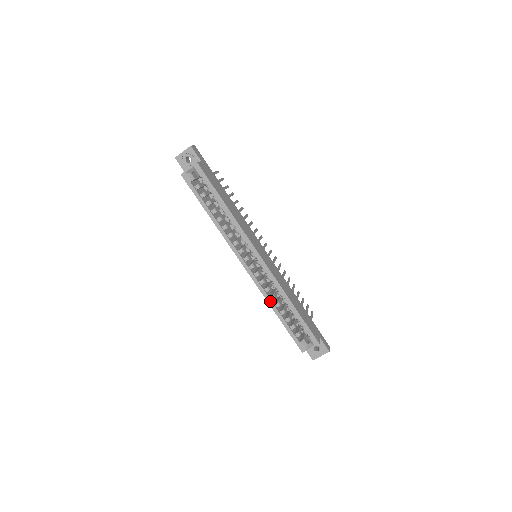
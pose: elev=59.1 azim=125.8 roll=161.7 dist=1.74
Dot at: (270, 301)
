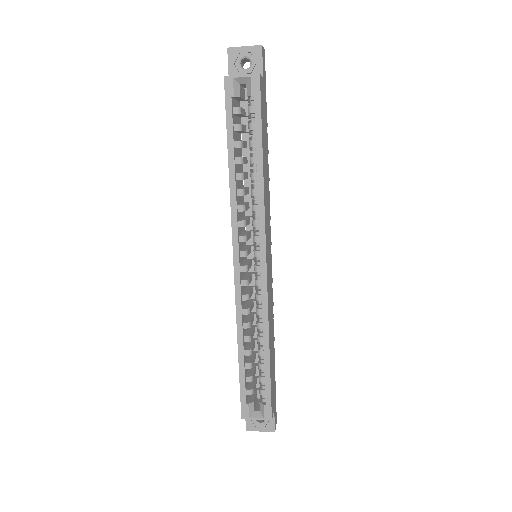
Dot at: (241, 329)
